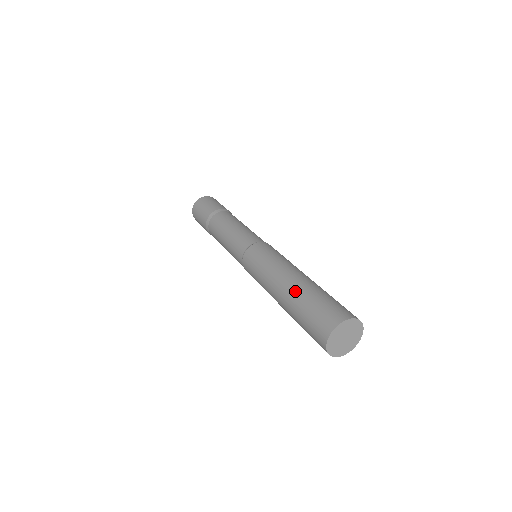
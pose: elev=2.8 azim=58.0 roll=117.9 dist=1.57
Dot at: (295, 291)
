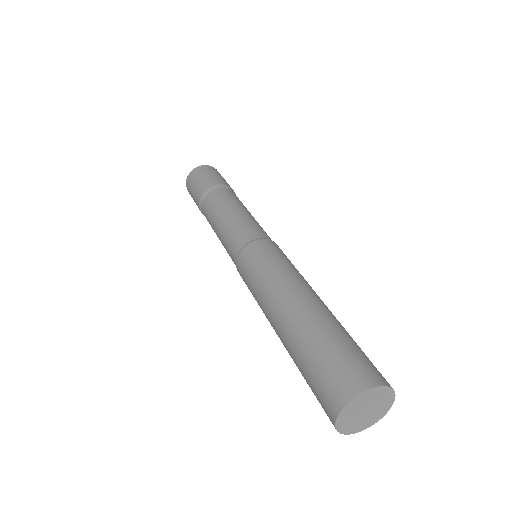
Dot at: (300, 324)
